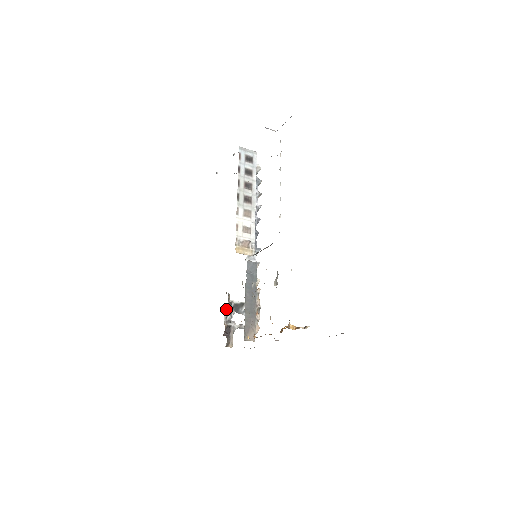
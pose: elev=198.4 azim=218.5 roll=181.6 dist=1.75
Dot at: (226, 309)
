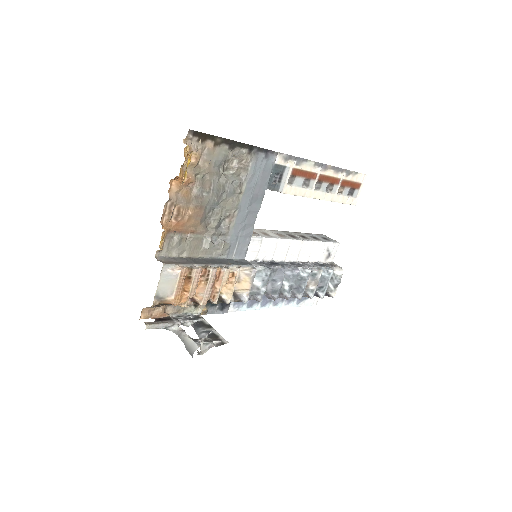
Dot at: (188, 315)
